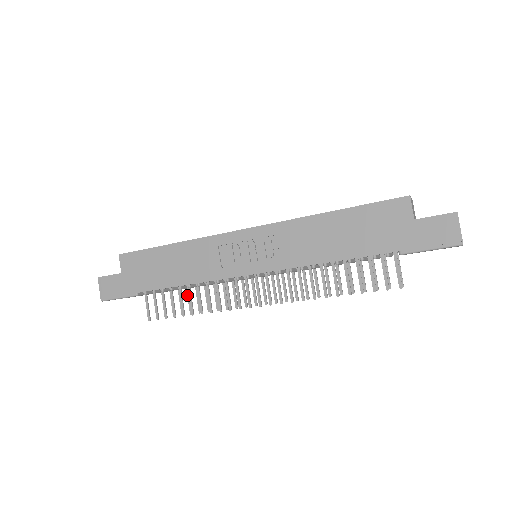
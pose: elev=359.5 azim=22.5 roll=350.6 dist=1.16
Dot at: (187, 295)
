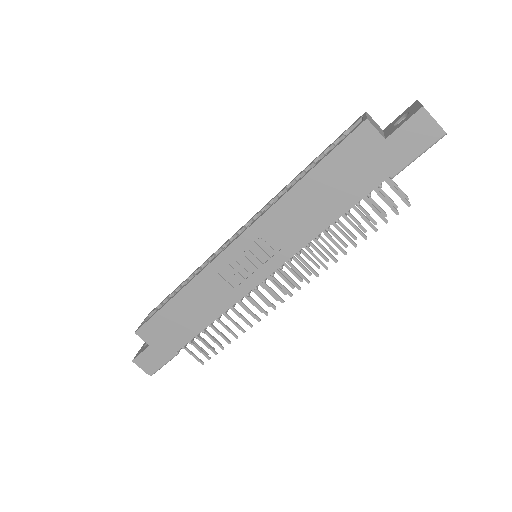
Dot at: occluded
